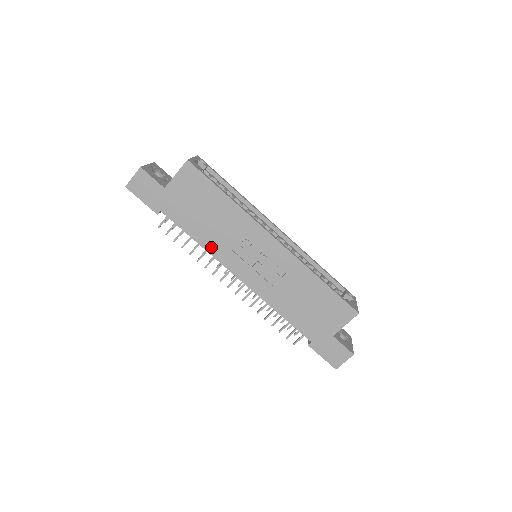
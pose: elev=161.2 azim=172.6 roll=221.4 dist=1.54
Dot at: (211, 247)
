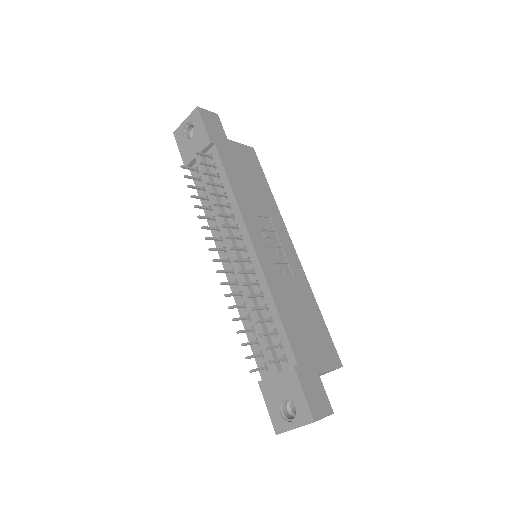
Dot at: (242, 202)
